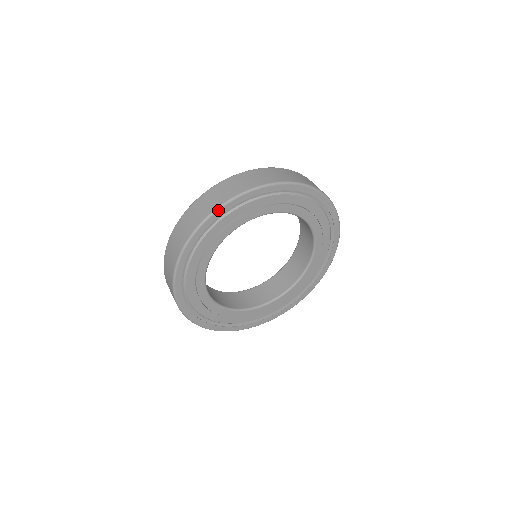
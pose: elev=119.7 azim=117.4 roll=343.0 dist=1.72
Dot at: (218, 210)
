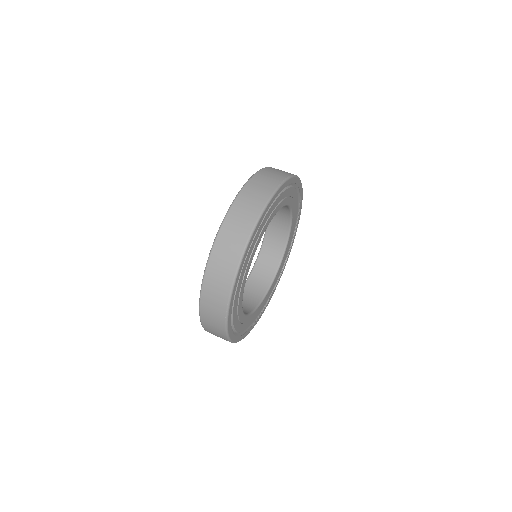
Dot at: (280, 187)
